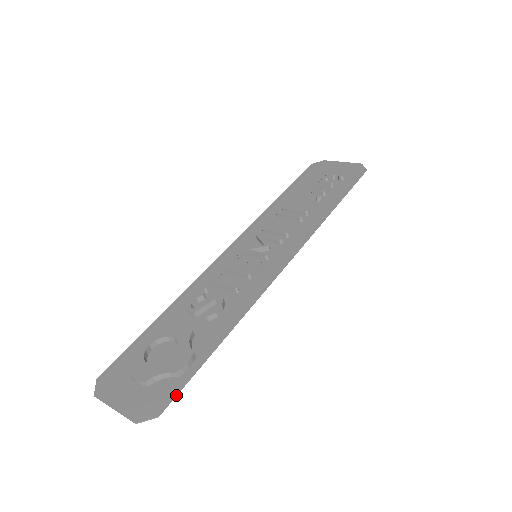
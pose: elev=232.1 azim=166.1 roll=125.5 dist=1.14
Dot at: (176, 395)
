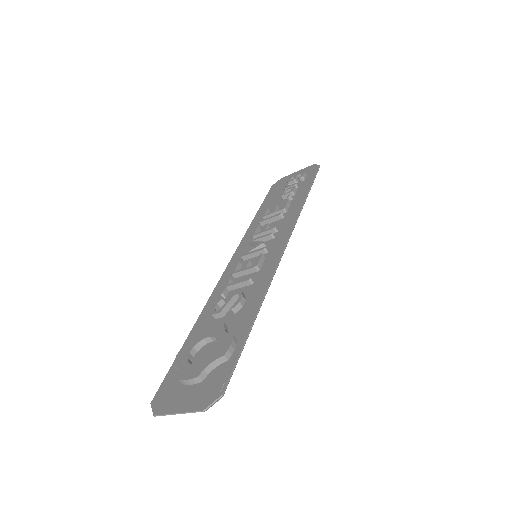
Dot at: (232, 372)
